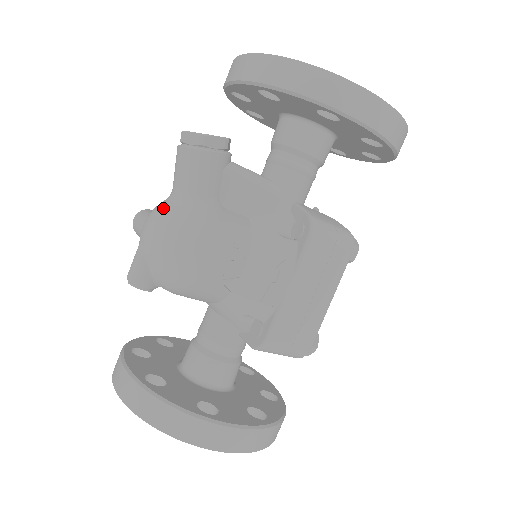
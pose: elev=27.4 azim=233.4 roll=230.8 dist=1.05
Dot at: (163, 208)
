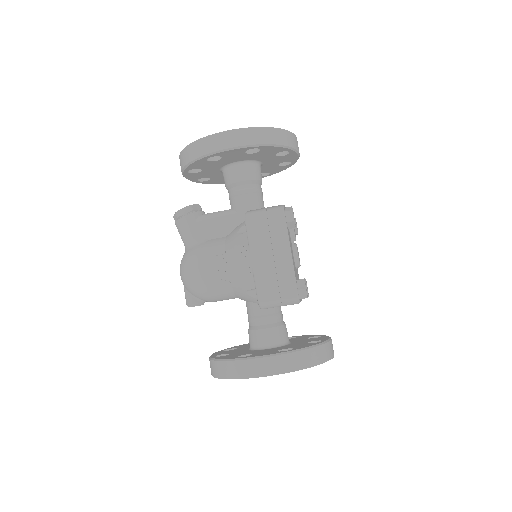
Dot at: occluded
